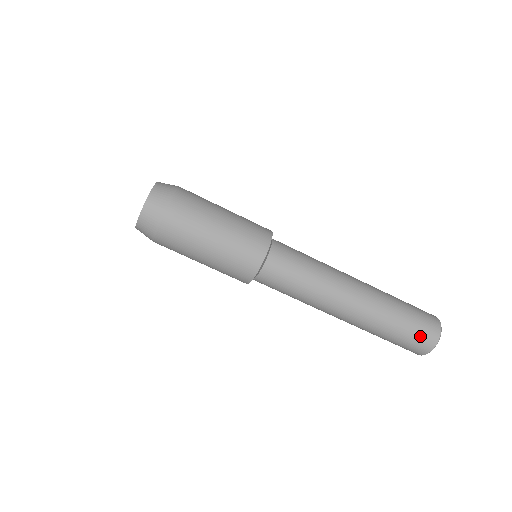
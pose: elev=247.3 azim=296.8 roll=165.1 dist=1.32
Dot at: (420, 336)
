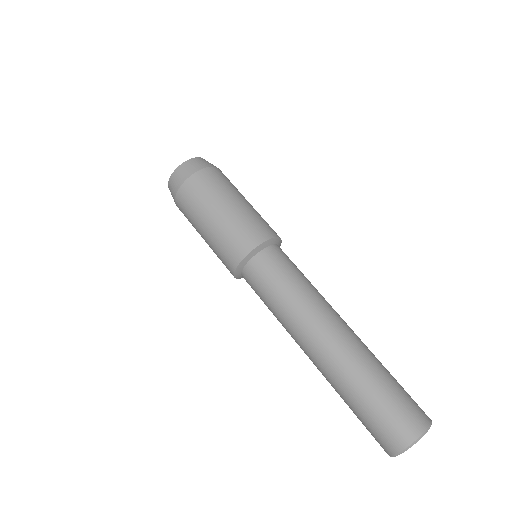
Dot at: (413, 400)
